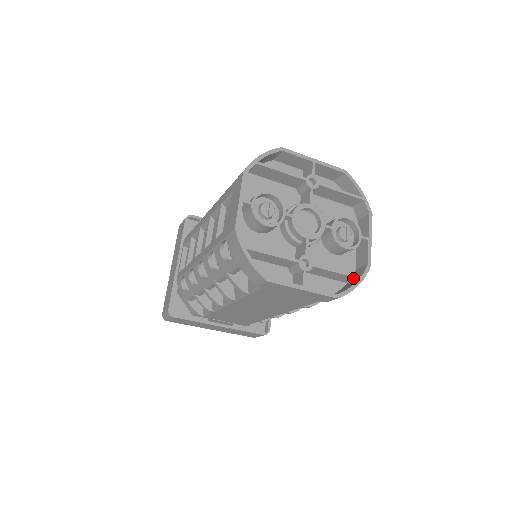
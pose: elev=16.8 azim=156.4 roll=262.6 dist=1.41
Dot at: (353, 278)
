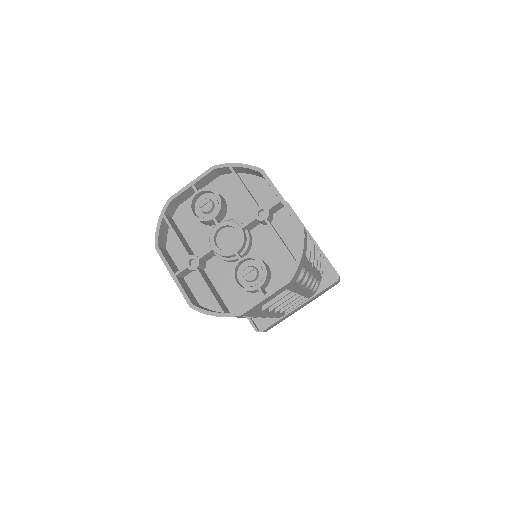
Dot at: (220, 309)
